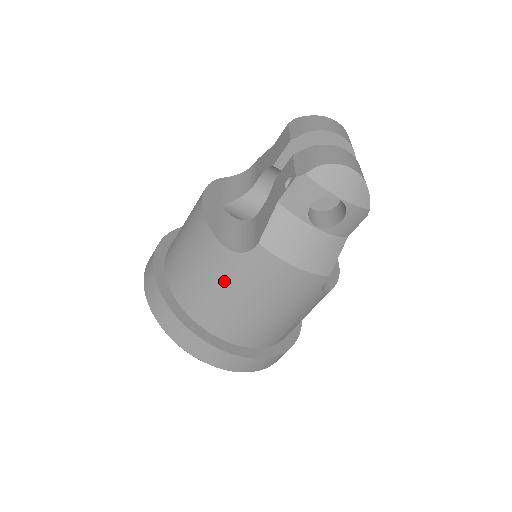
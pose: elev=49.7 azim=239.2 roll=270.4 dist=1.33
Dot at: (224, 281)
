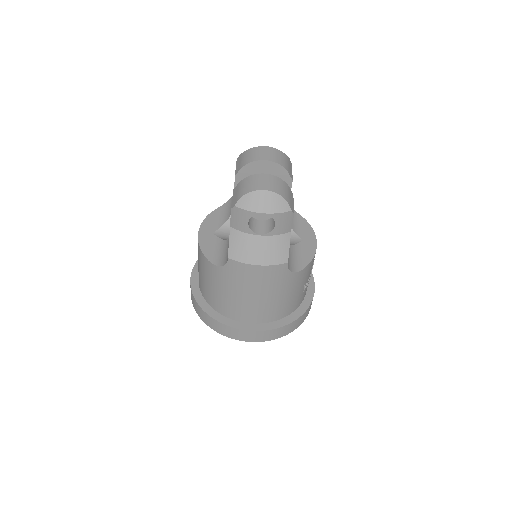
Dot at: (224, 286)
